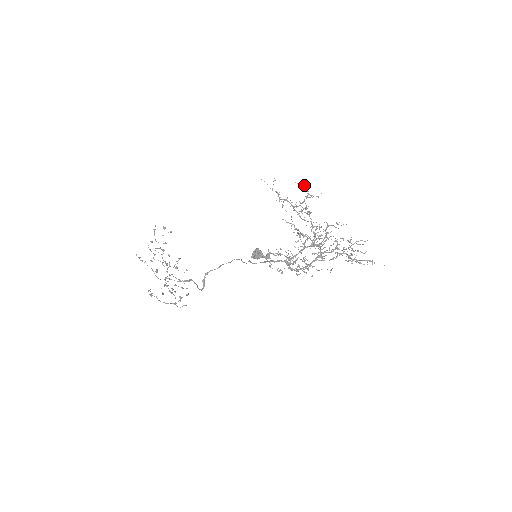
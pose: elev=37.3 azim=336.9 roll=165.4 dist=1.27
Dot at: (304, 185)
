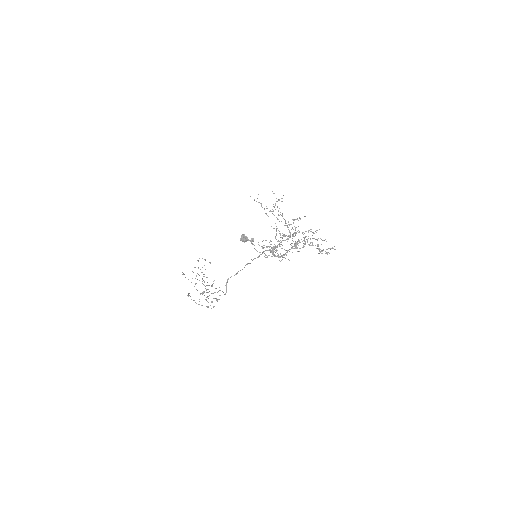
Dot at: (273, 193)
